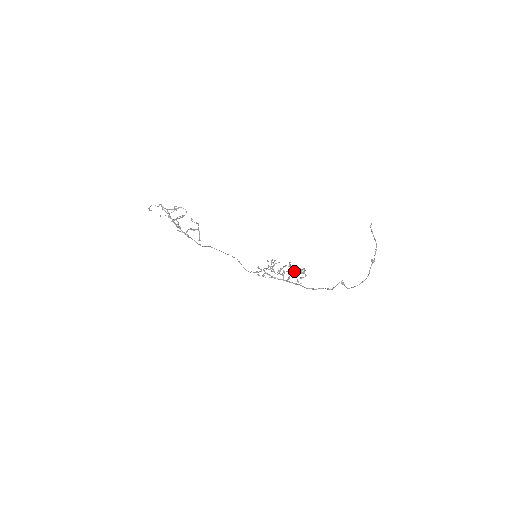
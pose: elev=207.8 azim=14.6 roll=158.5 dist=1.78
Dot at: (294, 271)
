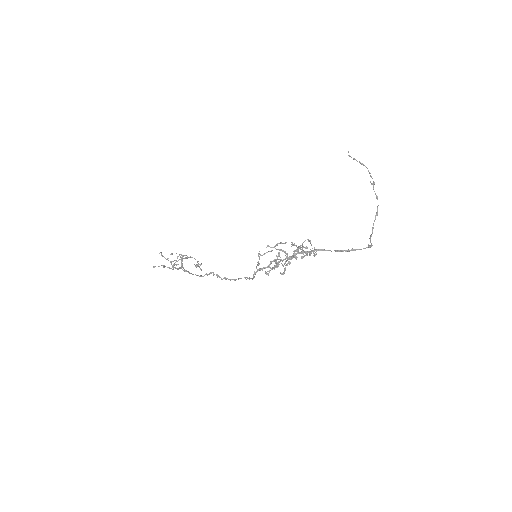
Dot at: (298, 247)
